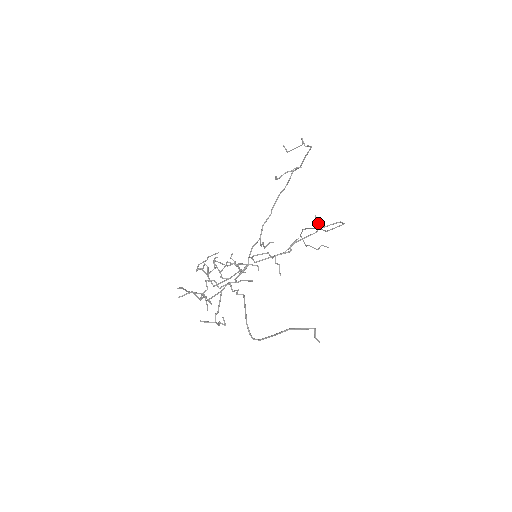
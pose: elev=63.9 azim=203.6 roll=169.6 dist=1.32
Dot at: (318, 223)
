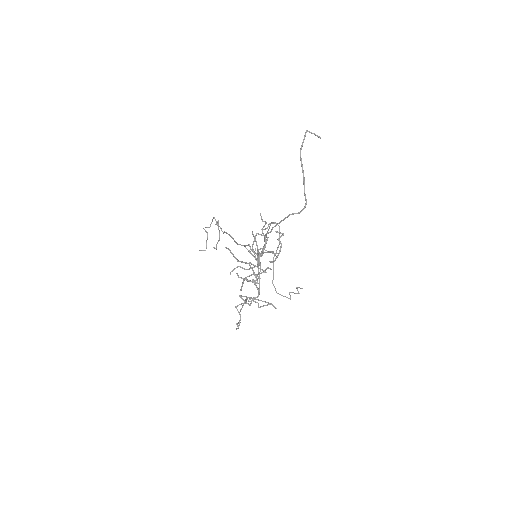
Dot at: occluded
